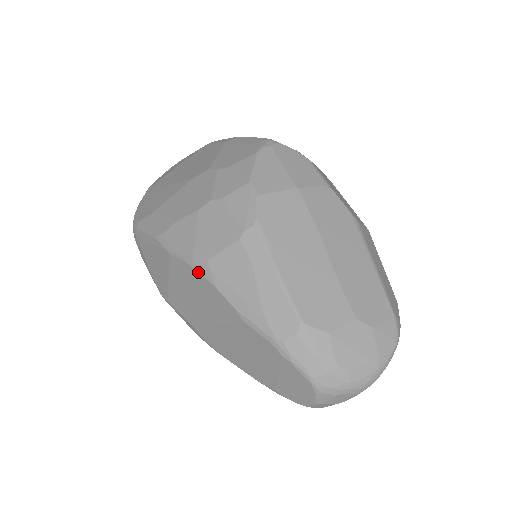
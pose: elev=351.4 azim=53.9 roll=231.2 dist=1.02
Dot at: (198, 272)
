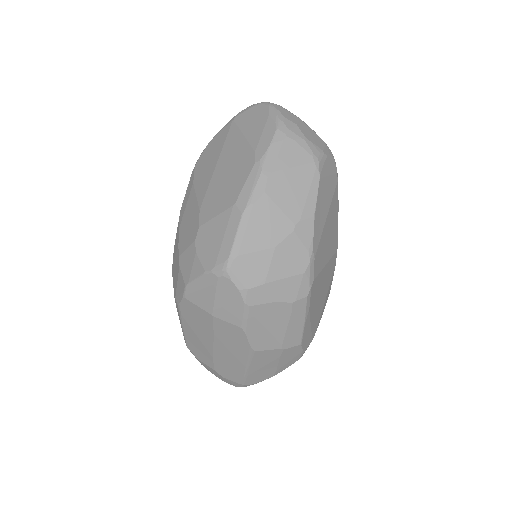
Dot at: occluded
